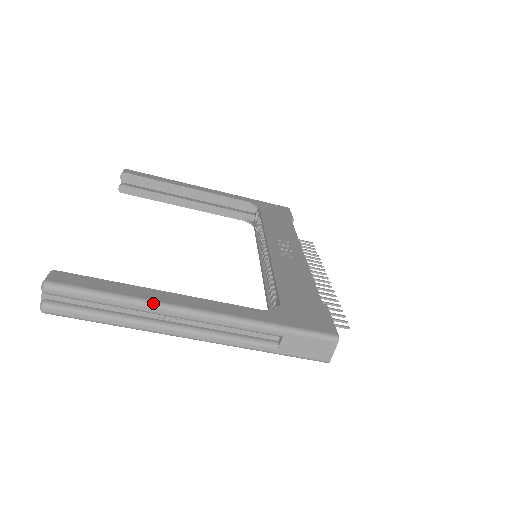
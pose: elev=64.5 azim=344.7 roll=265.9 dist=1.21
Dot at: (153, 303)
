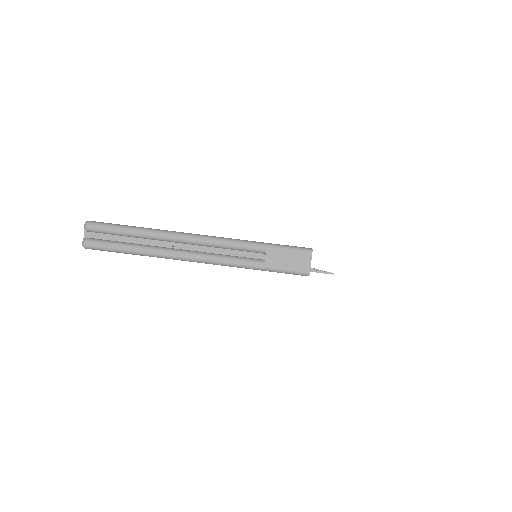
Dot at: (164, 231)
